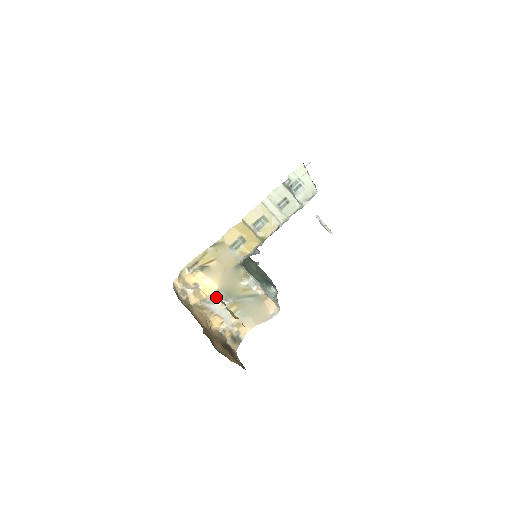
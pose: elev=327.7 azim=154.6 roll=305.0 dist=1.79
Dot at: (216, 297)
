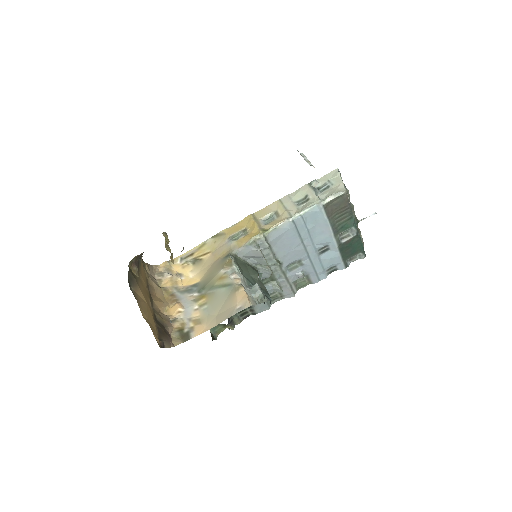
Dot at: (191, 289)
